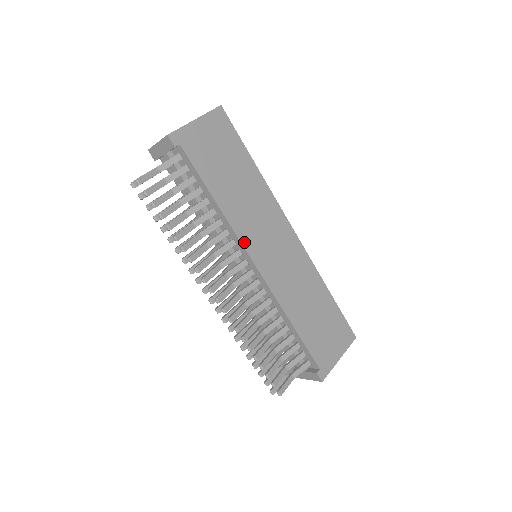
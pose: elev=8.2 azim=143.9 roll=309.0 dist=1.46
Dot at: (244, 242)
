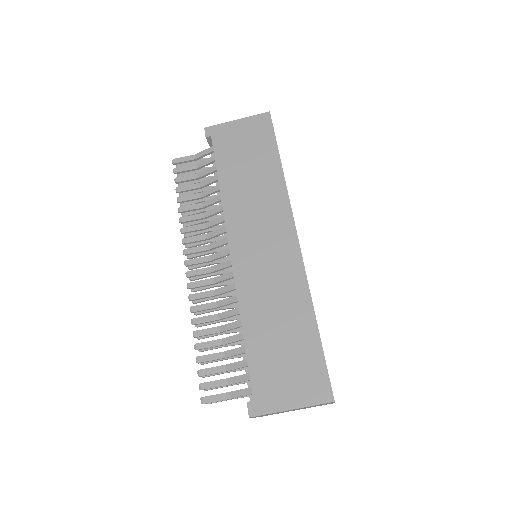
Dot at: (229, 228)
